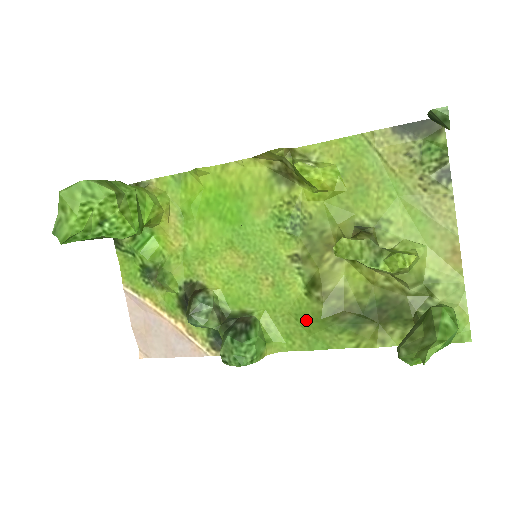
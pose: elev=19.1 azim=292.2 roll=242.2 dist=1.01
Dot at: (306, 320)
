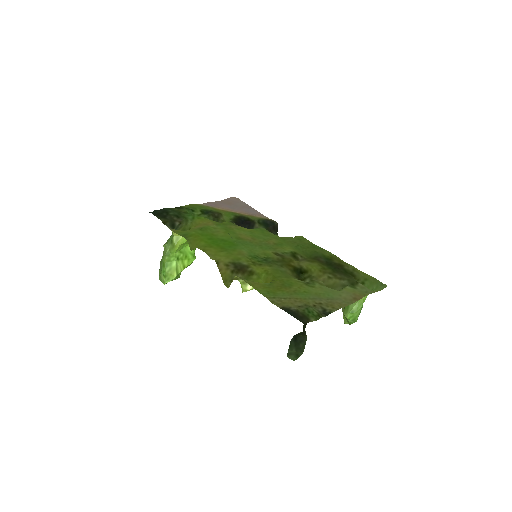
Dot at: (302, 250)
